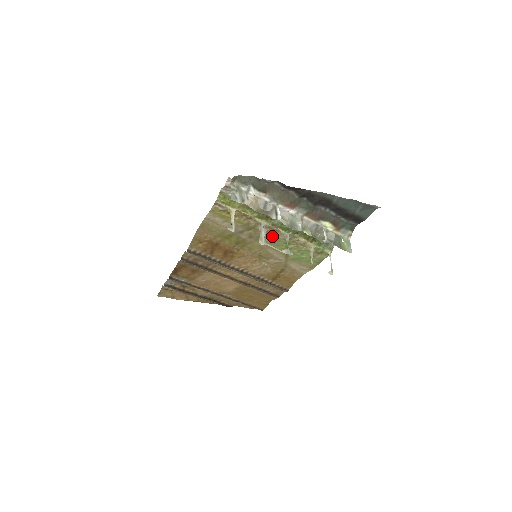
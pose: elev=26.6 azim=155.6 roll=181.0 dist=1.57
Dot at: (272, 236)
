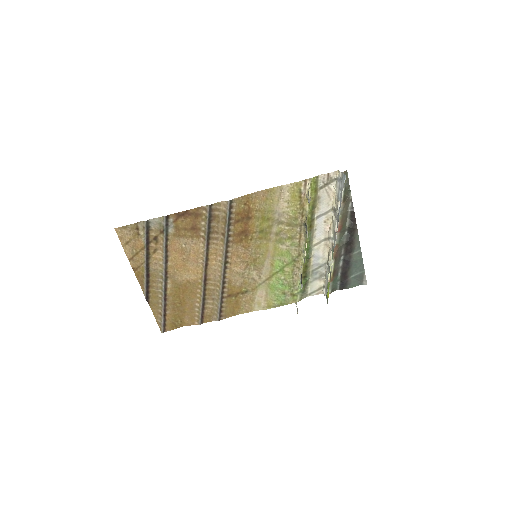
Dot at: (290, 247)
